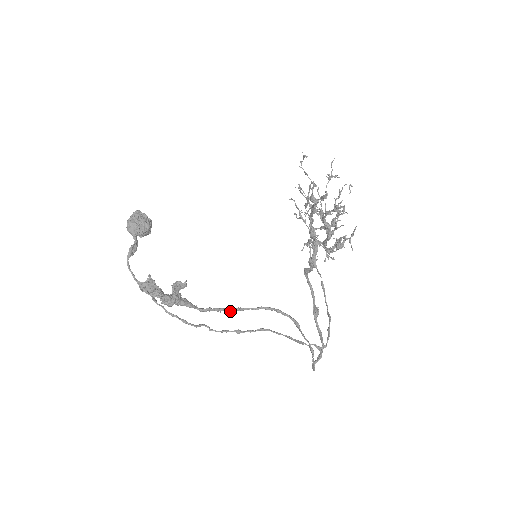
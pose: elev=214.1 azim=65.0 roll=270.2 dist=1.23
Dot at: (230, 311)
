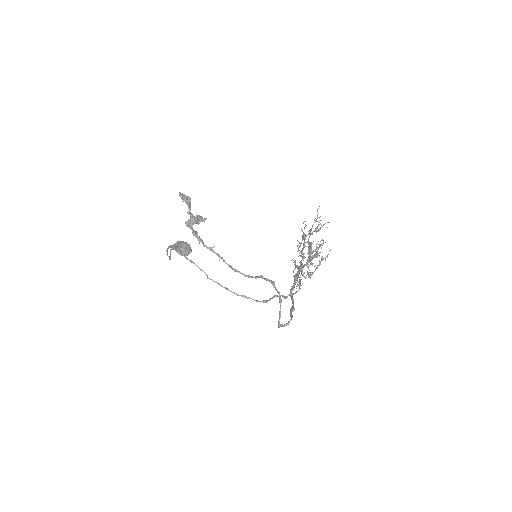
Dot at: (227, 264)
